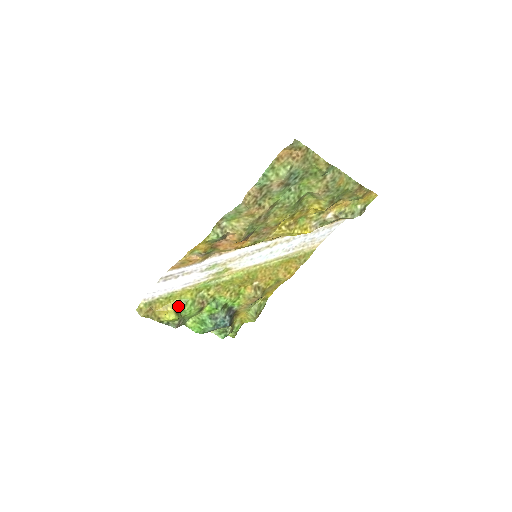
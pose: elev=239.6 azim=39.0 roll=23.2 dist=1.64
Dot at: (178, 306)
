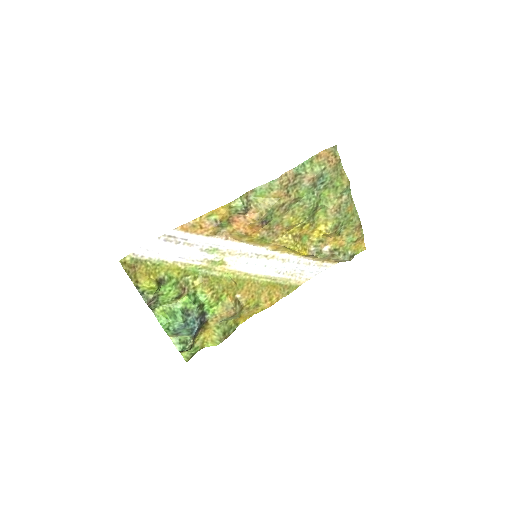
Dot at: (161, 278)
